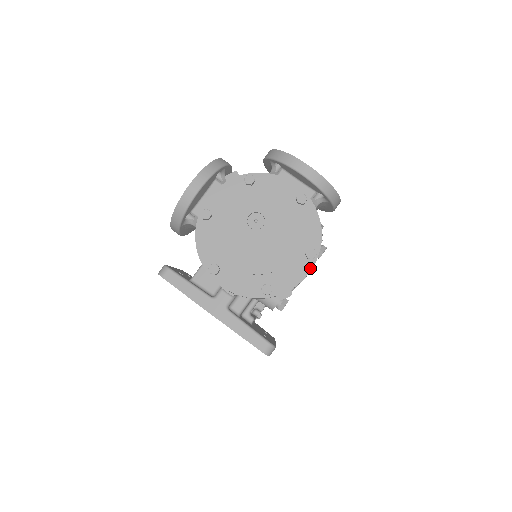
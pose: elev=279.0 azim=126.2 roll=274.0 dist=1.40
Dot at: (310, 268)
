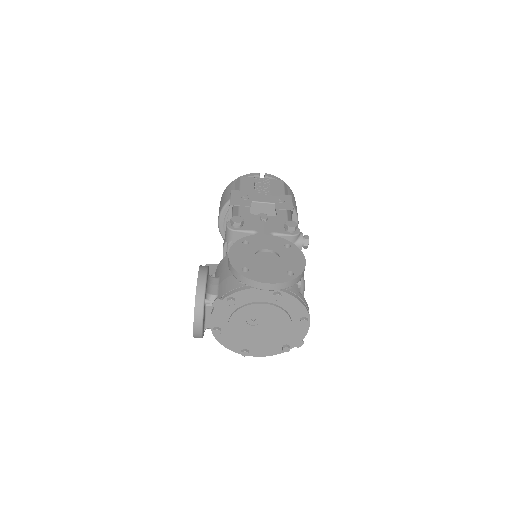
Dot at: (308, 326)
